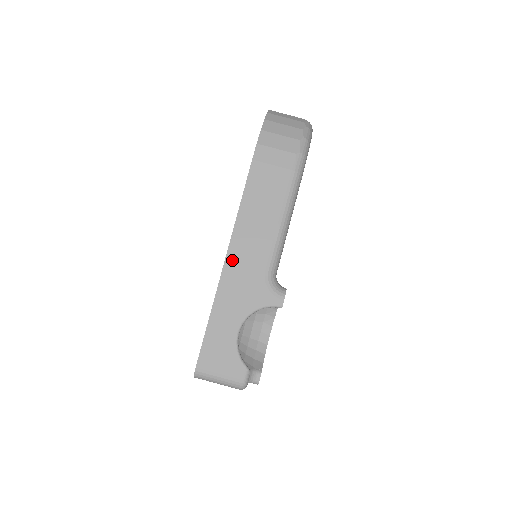
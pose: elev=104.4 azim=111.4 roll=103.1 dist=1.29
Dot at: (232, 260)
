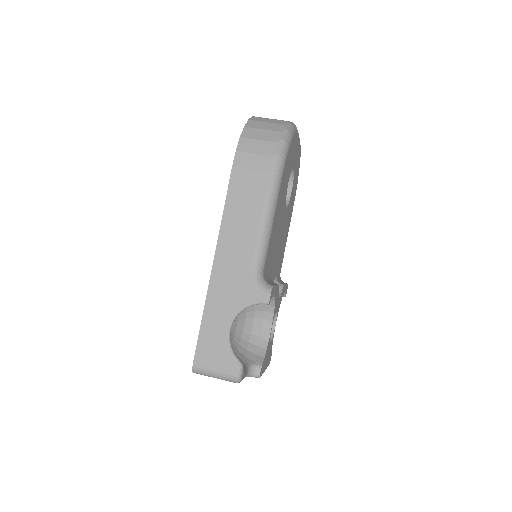
Dot at: (219, 262)
